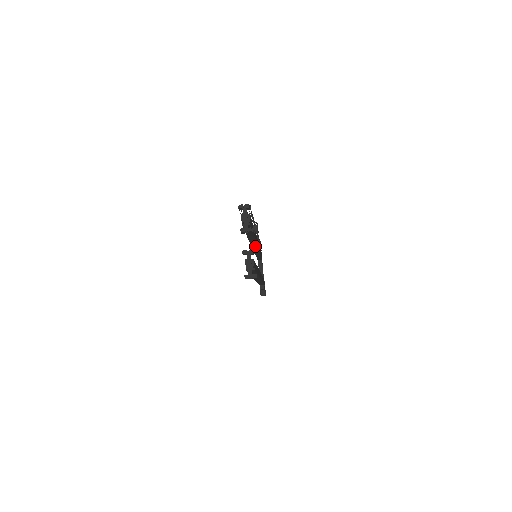
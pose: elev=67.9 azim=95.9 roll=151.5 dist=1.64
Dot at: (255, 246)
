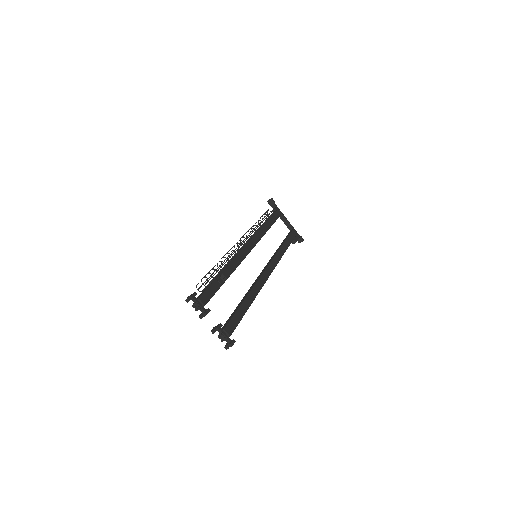
Dot at: occluded
